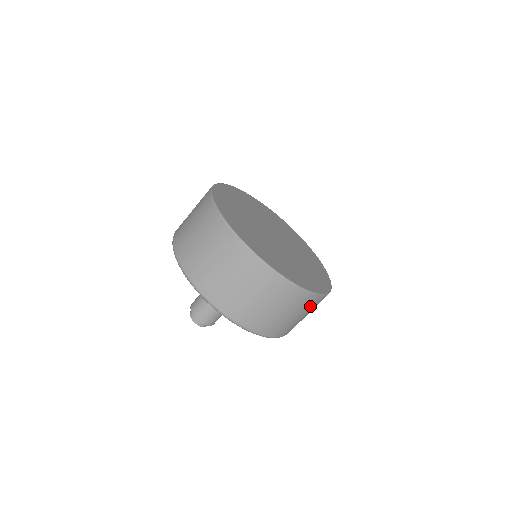
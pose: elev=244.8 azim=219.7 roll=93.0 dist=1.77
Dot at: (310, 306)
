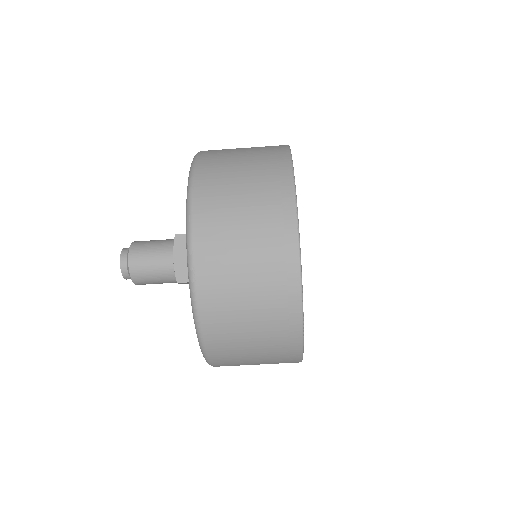
Dot at: (278, 341)
